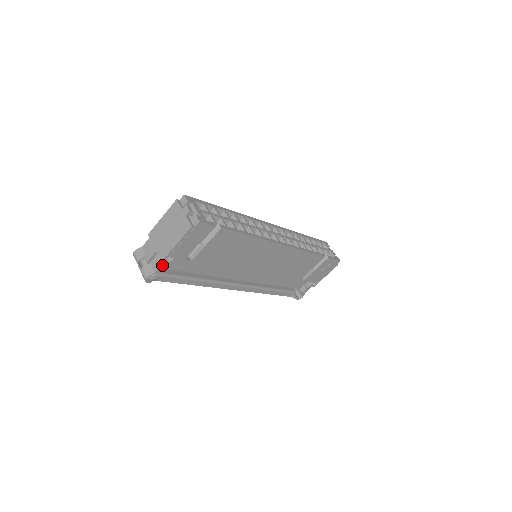
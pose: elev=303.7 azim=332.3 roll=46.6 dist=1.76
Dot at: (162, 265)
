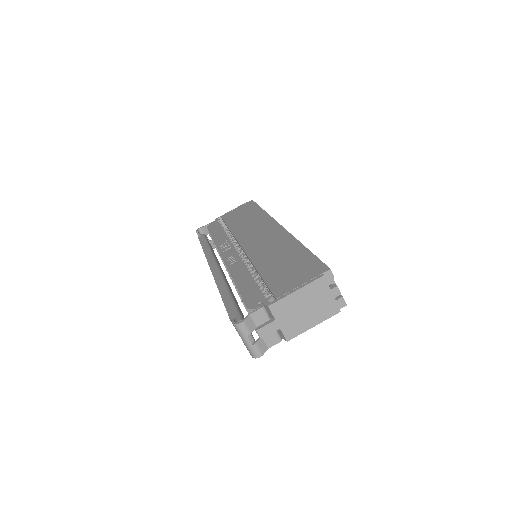
Dot at: (280, 341)
